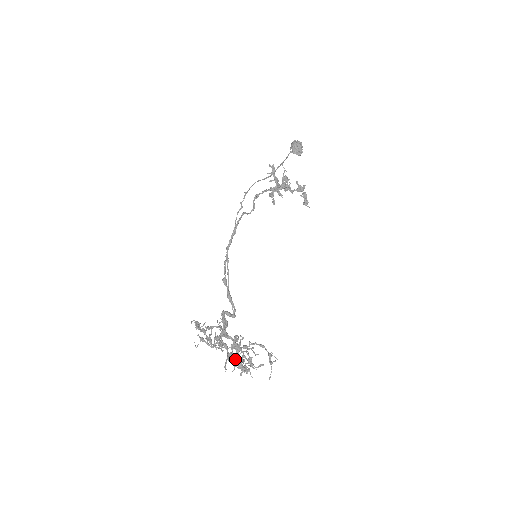
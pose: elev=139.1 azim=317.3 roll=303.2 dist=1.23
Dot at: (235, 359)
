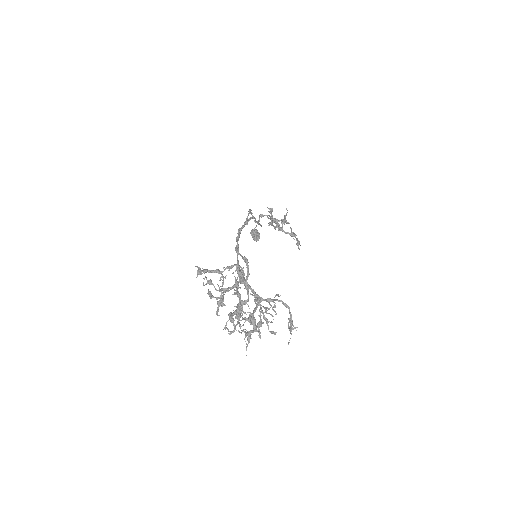
Dot at: (250, 312)
